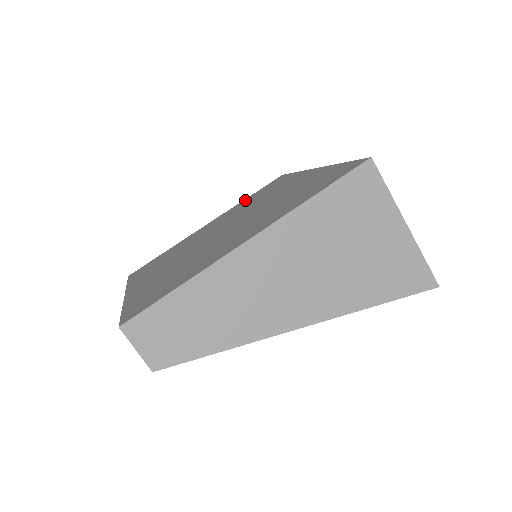
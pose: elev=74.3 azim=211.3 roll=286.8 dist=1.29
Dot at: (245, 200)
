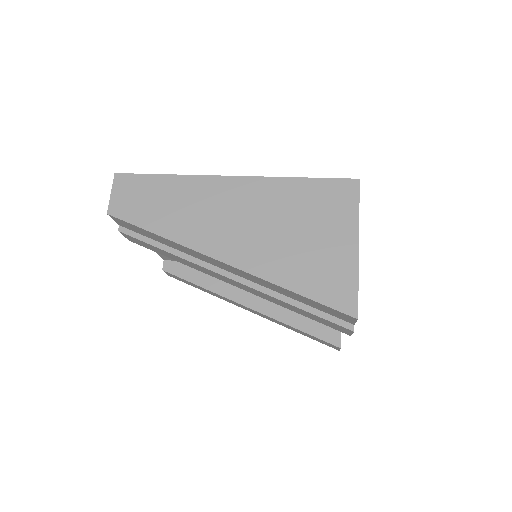
Dot at: occluded
